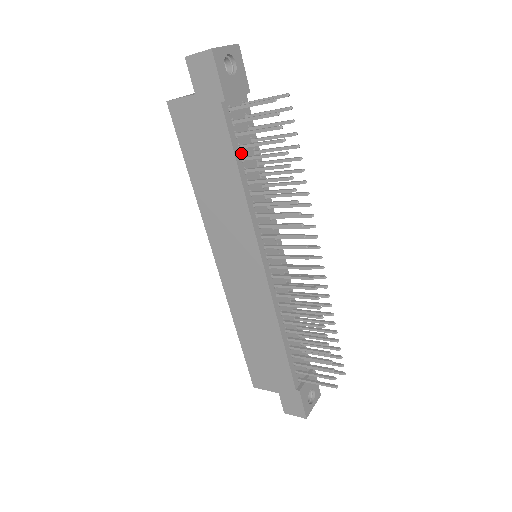
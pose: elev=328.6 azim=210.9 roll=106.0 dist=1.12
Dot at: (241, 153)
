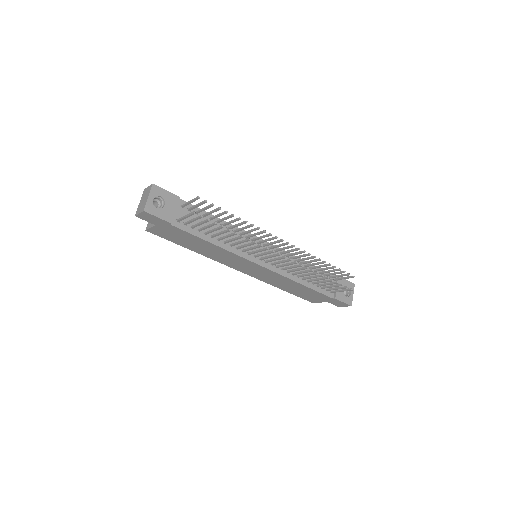
Dot at: (202, 232)
